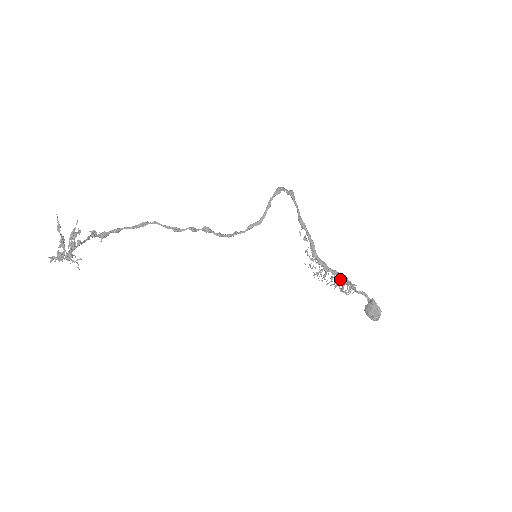
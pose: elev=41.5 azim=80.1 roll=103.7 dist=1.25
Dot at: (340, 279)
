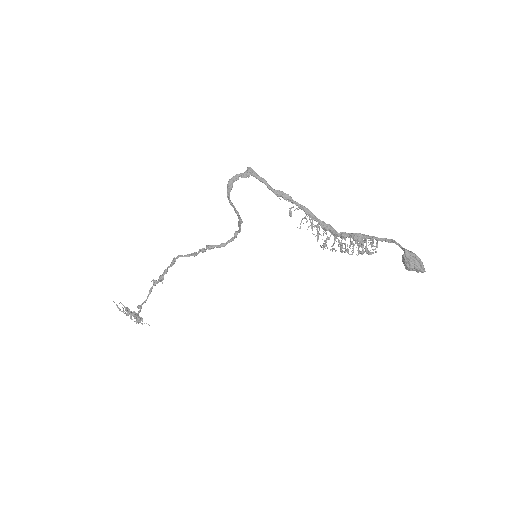
Dot at: occluded
